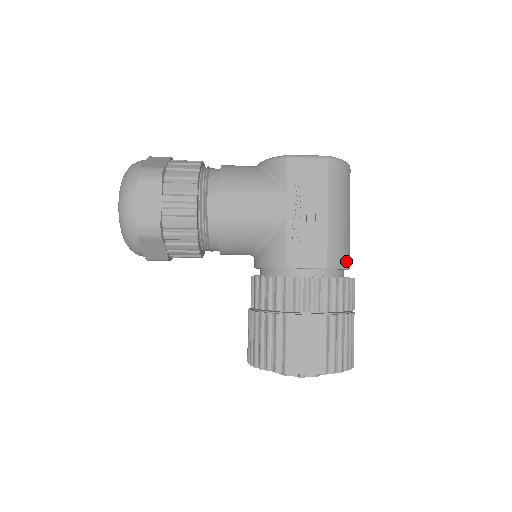
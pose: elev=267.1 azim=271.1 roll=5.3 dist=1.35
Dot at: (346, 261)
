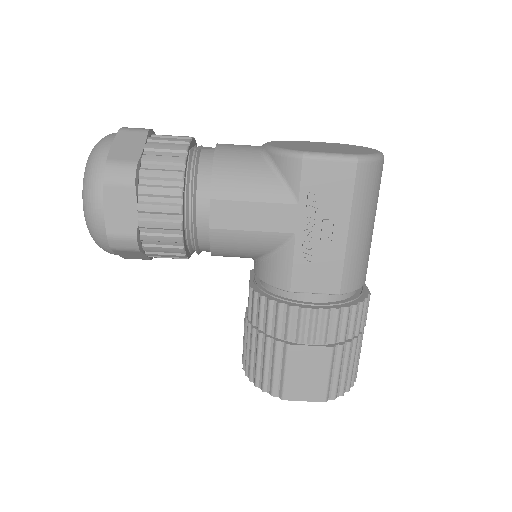
Dot at: (363, 278)
